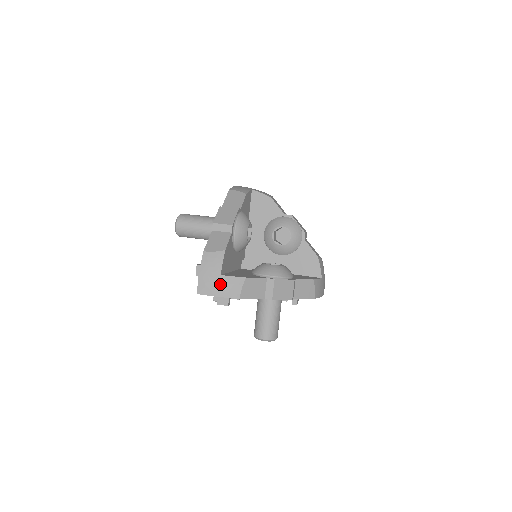
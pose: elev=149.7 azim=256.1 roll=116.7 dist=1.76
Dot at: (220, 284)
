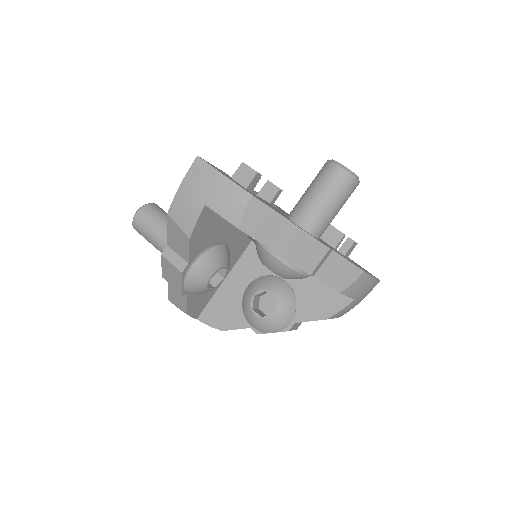
Dot at: occluded
